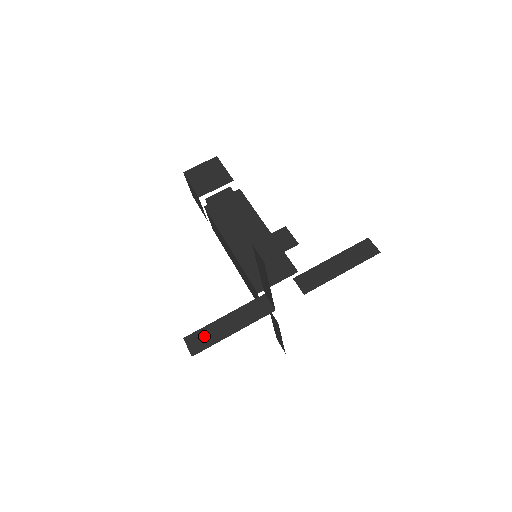
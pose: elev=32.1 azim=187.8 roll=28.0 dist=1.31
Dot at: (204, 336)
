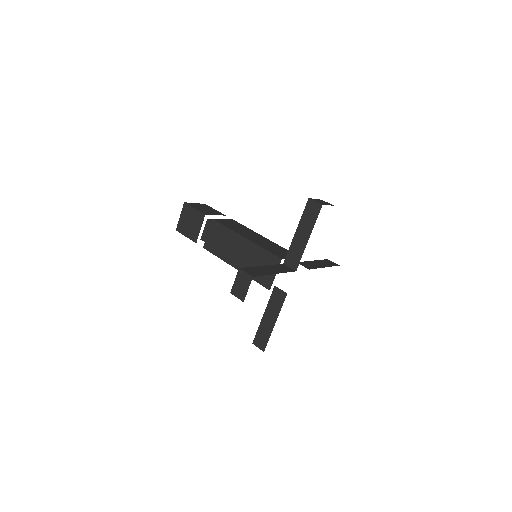
Dot at: (261, 335)
